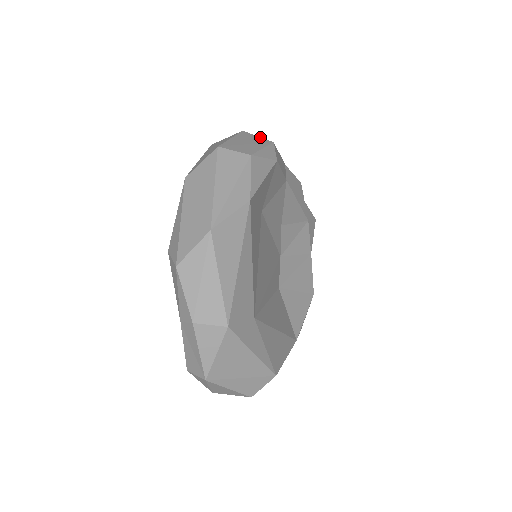
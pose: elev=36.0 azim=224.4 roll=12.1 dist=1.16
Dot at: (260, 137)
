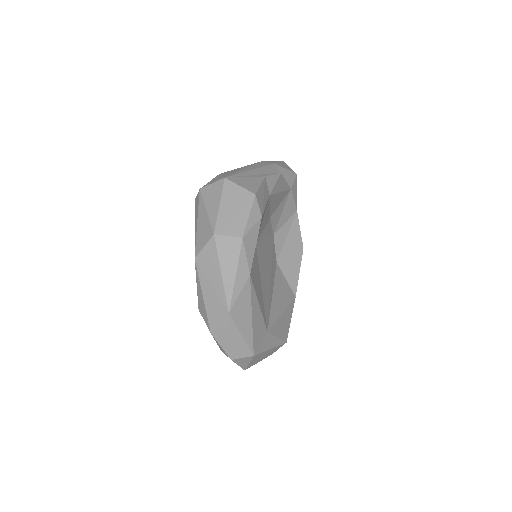
Dot at: (242, 188)
